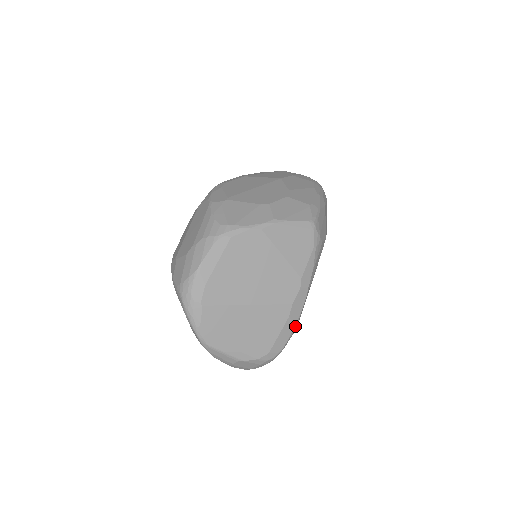
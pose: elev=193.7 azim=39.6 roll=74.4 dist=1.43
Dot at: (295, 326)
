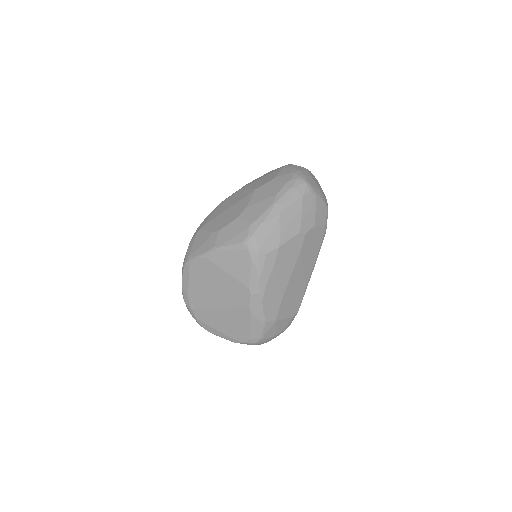
Dot at: (263, 321)
